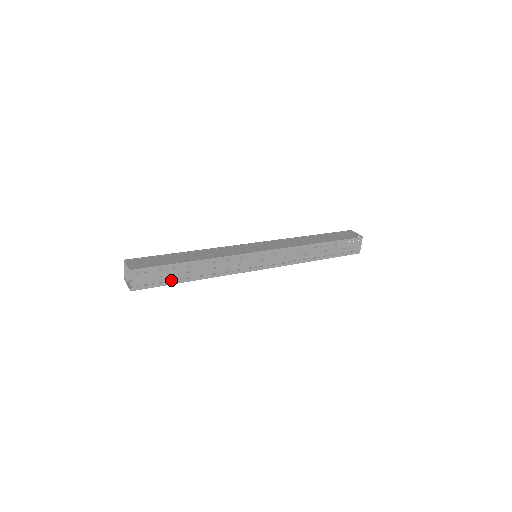
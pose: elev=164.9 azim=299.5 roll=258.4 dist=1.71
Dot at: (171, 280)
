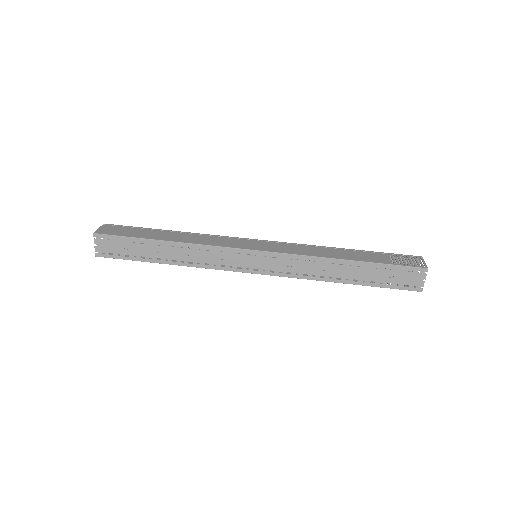
Dot at: (139, 256)
